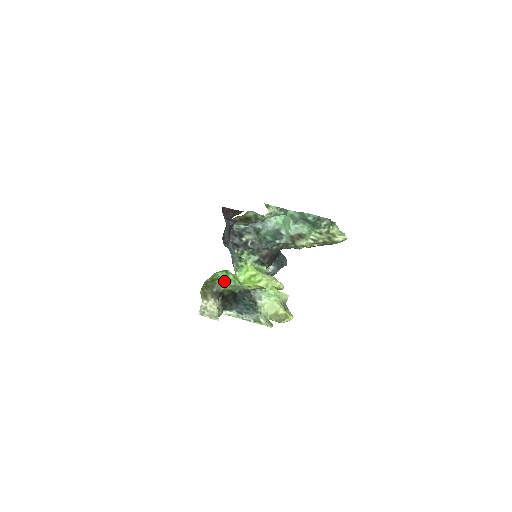
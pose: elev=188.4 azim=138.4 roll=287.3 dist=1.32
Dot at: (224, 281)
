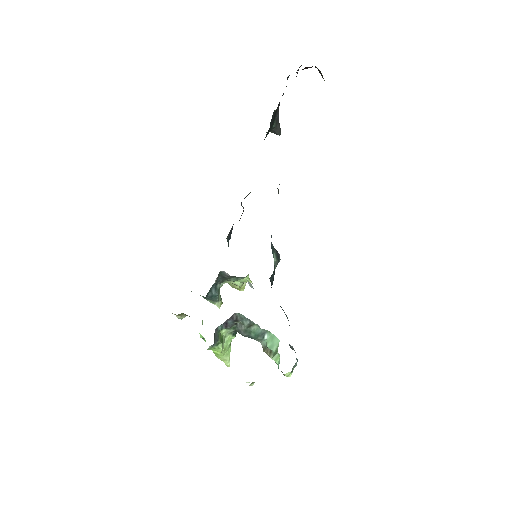
Dot at: occluded
